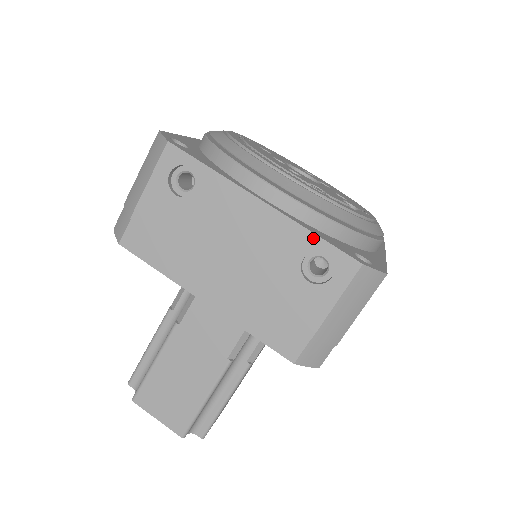
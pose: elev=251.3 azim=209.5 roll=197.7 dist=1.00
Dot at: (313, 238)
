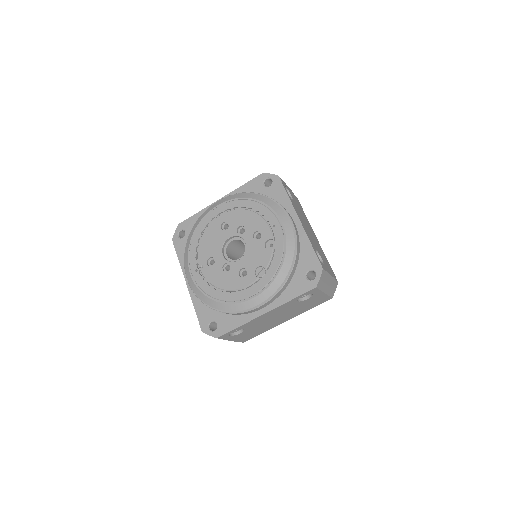
Dot at: (293, 300)
